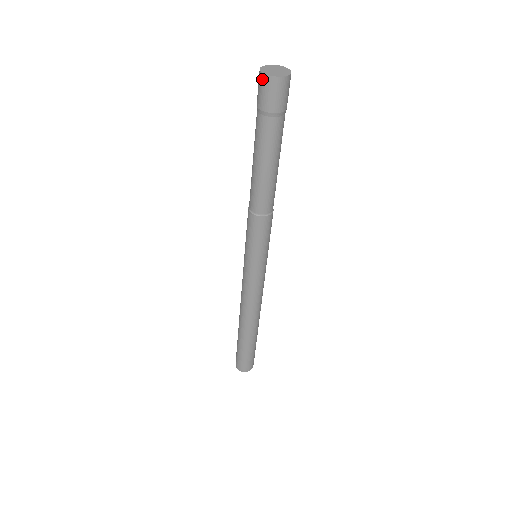
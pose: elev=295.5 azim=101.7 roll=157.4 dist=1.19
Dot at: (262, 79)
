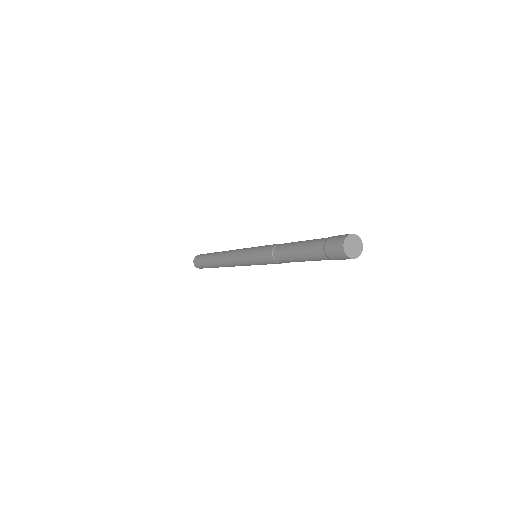
Dot at: (340, 245)
